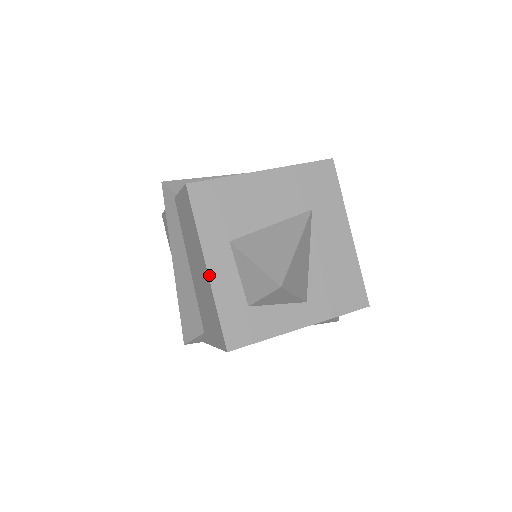
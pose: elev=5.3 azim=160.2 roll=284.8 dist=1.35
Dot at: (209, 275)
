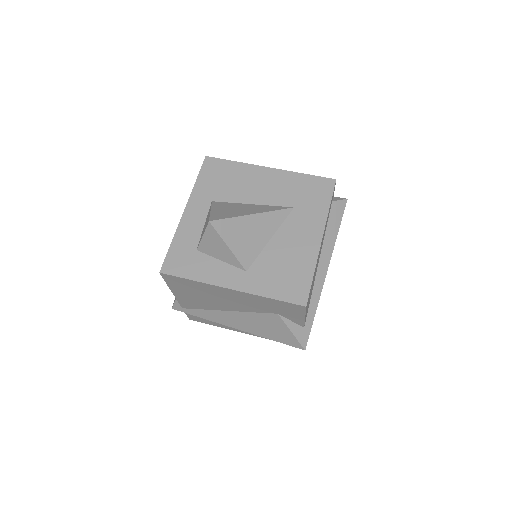
Dot at: (183, 216)
